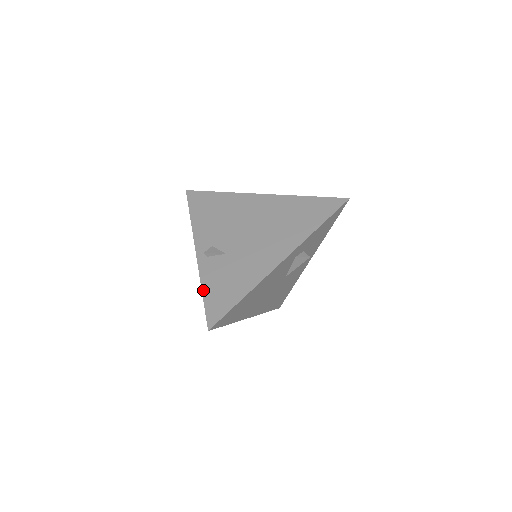
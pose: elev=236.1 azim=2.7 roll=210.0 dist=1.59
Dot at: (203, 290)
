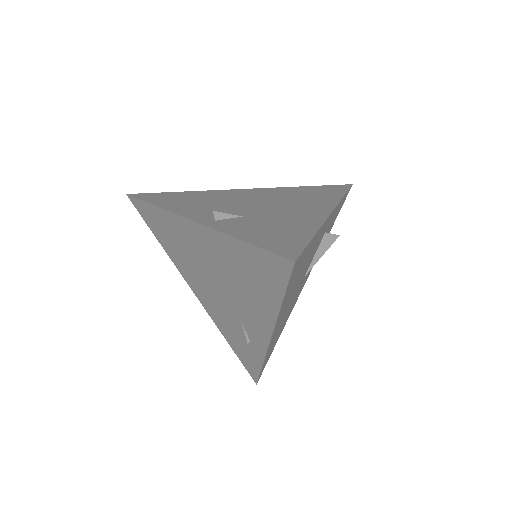
Dot at: (241, 238)
